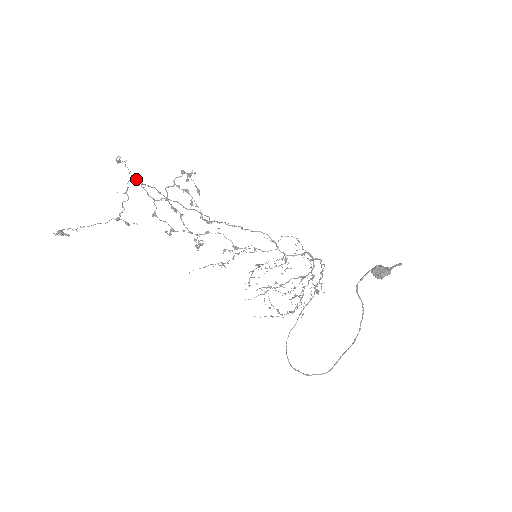
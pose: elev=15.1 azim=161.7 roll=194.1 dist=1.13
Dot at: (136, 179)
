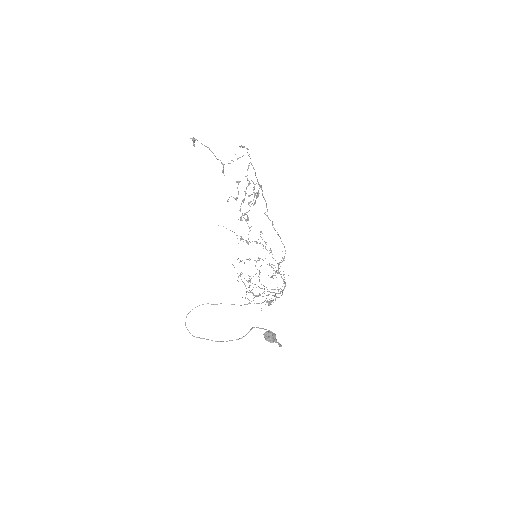
Dot at: (250, 158)
